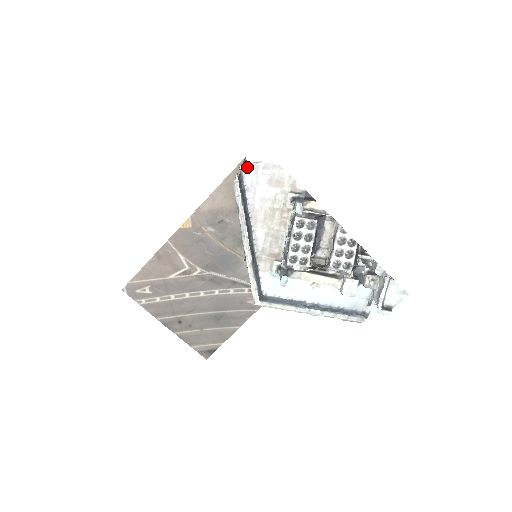
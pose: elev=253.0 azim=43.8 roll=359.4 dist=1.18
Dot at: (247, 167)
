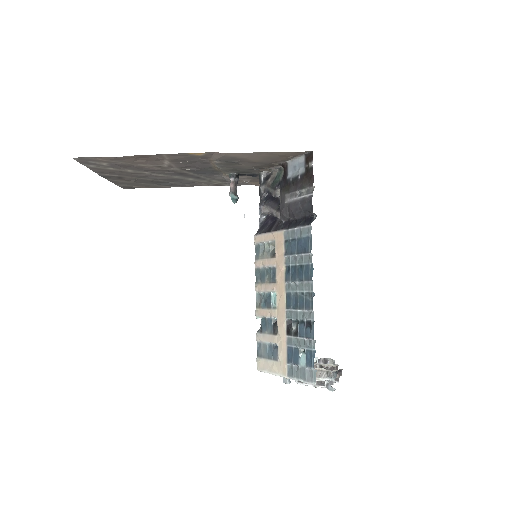
Dot at: occluded
